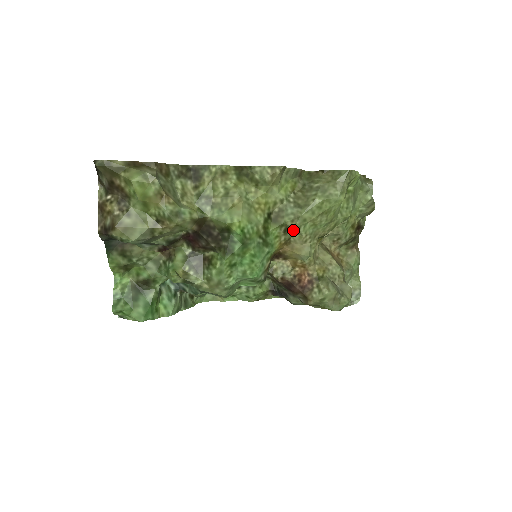
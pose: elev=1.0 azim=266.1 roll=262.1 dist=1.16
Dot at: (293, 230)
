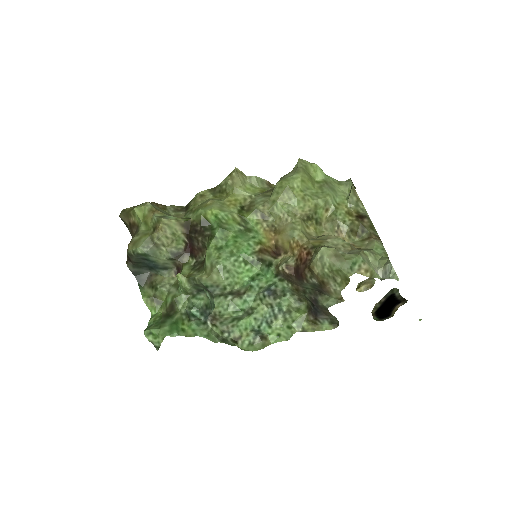
Dot at: (270, 215)
